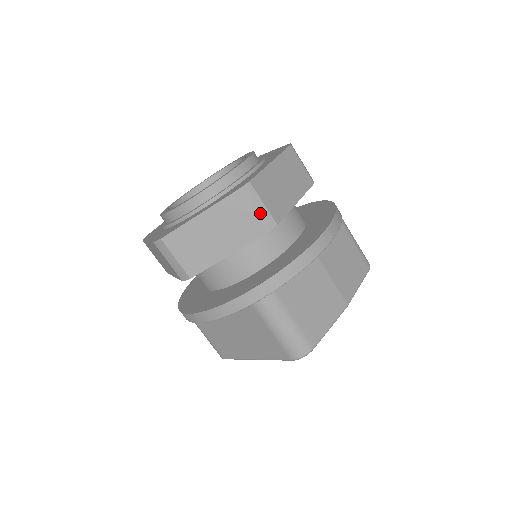
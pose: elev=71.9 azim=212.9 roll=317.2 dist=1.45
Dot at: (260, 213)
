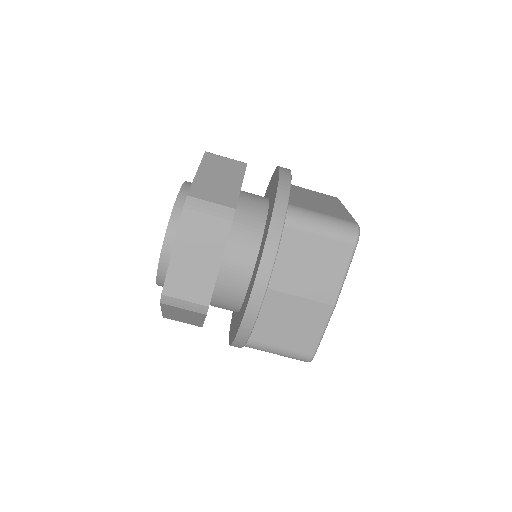
Dot at: (189, 307)
